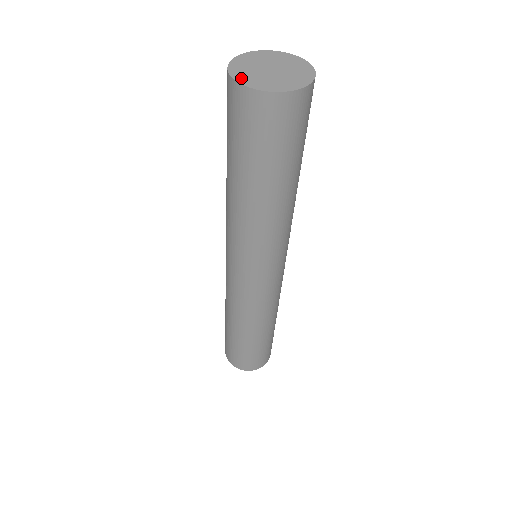
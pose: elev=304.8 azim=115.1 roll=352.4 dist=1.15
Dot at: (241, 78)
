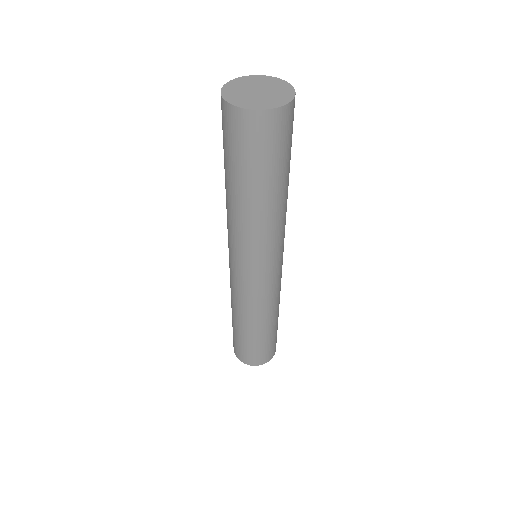
Dot at: (227, 91)
